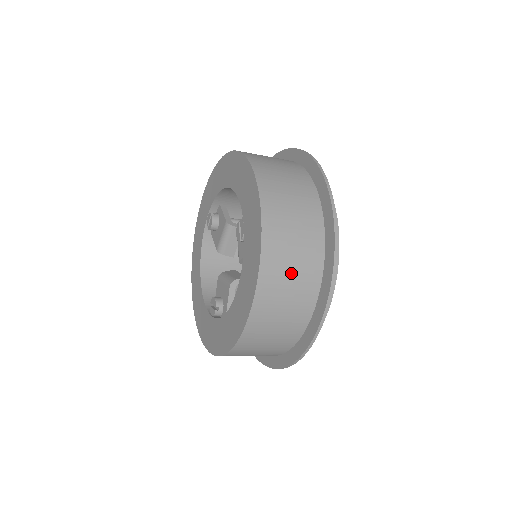
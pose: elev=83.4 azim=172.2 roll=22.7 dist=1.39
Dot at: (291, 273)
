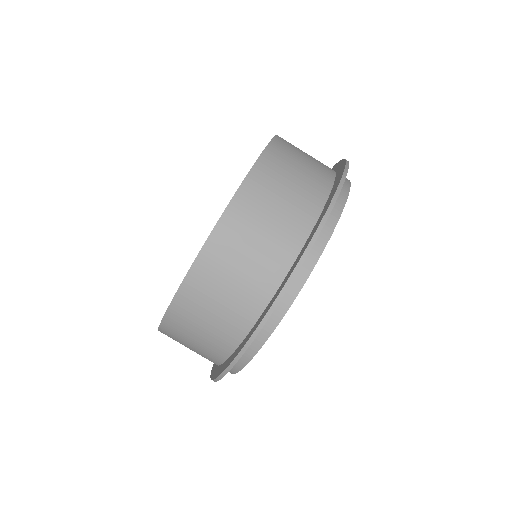
Dot at: (230, 283)
